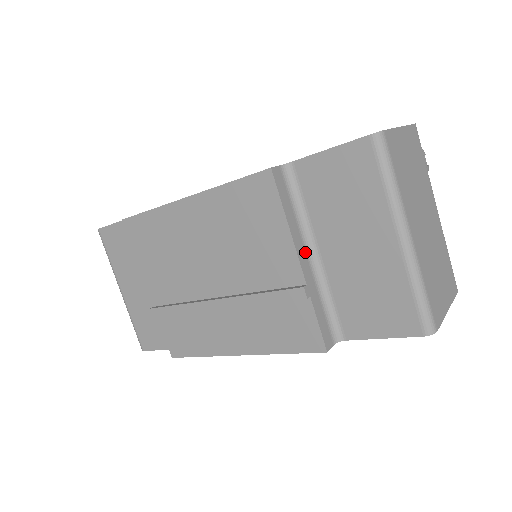
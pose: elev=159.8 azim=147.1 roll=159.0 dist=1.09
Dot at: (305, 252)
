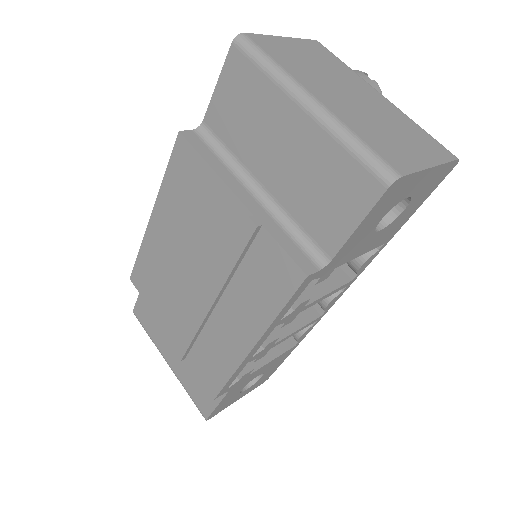
Dot at: (245, 190)
